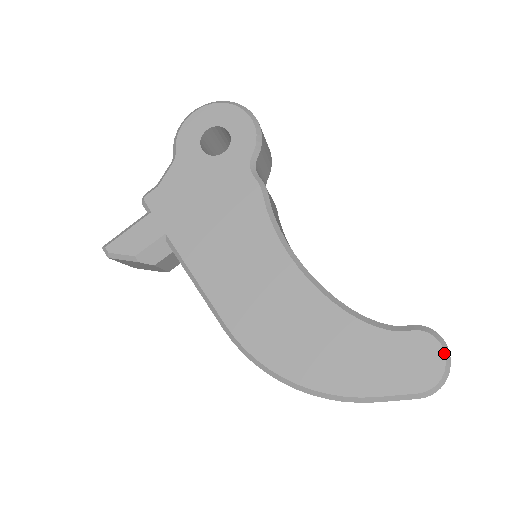
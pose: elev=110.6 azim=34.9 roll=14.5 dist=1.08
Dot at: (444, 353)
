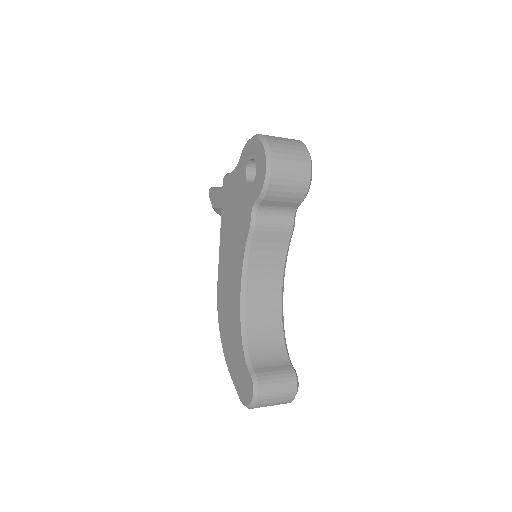
Dot at: (252, 399)
